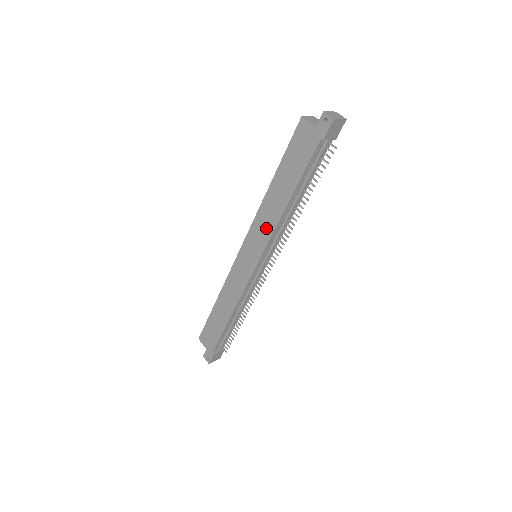
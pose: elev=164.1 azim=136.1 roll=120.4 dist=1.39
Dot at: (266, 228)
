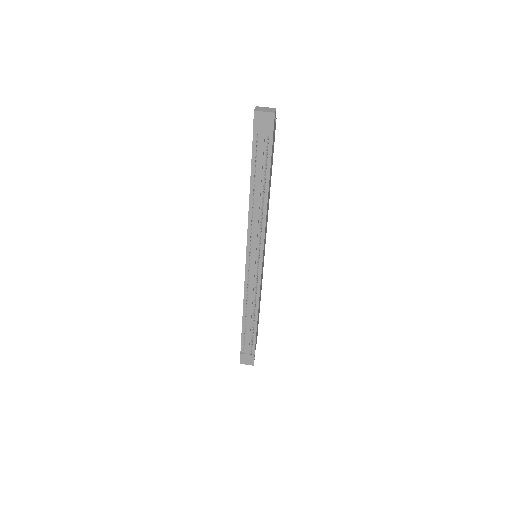
Dot at: occluded
